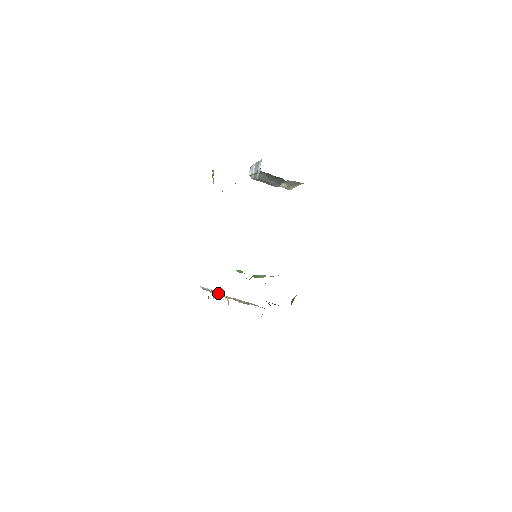
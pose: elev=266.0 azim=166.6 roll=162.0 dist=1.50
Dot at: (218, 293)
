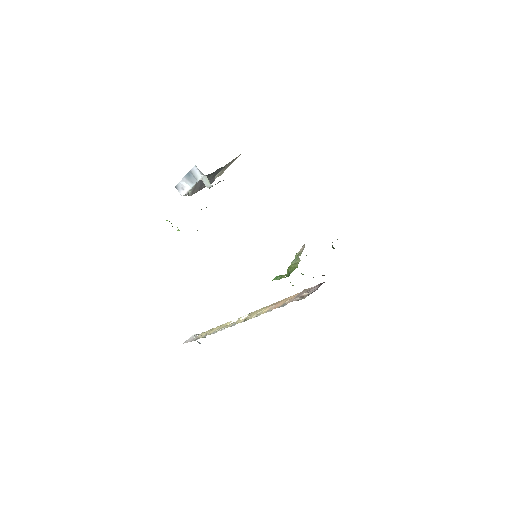
Dot at: (217, 328)
